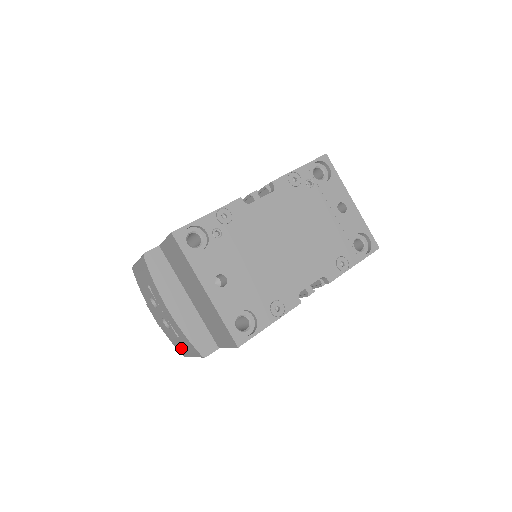
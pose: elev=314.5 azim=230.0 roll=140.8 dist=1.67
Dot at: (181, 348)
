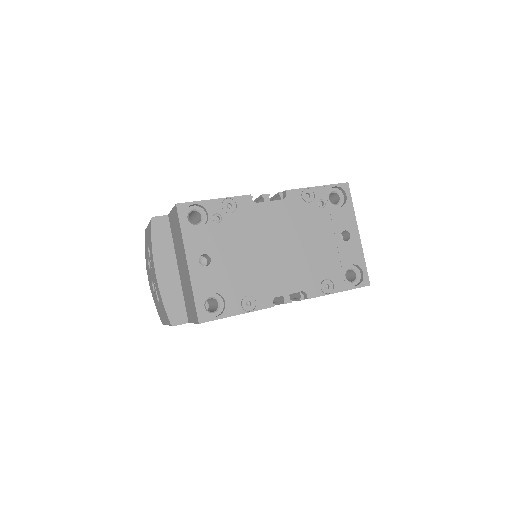
Dot at: (160, 314)
